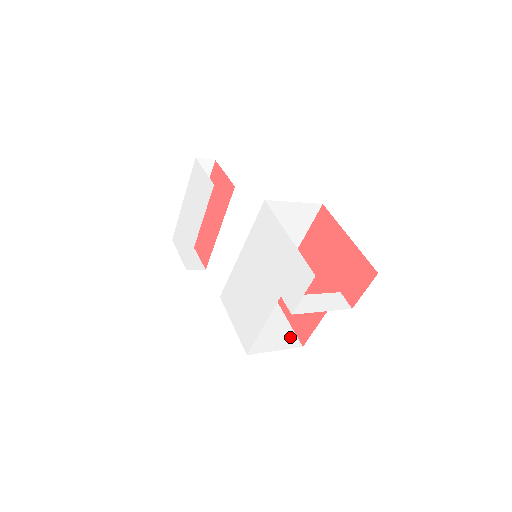
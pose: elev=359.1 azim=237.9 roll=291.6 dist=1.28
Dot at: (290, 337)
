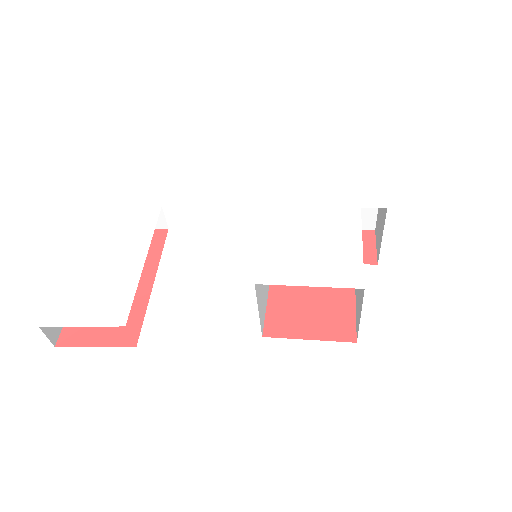
Dot at: occluded
